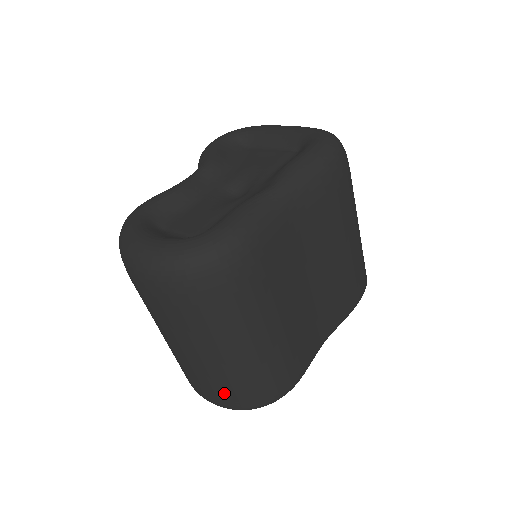
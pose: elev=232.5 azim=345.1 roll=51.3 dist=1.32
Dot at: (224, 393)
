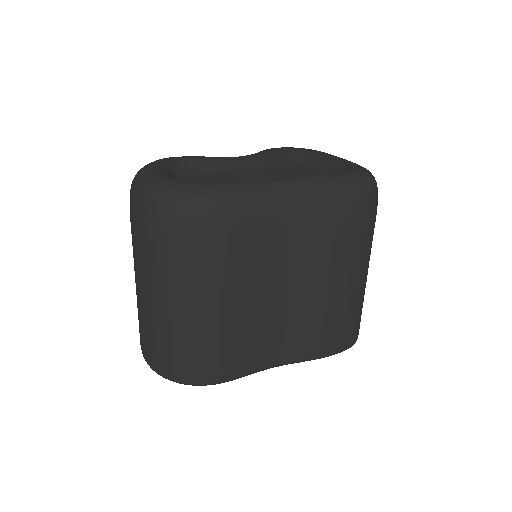
Dot at: (153, 348)
